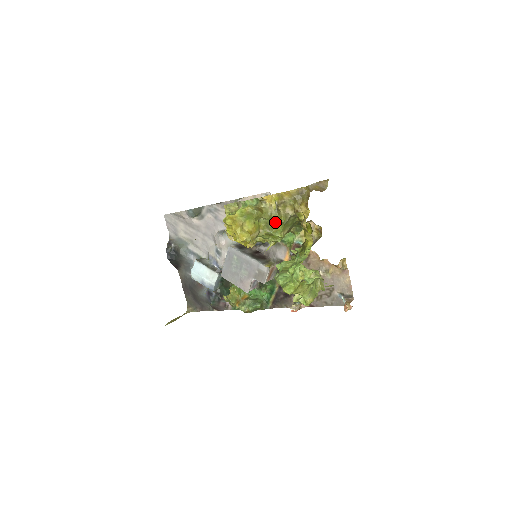
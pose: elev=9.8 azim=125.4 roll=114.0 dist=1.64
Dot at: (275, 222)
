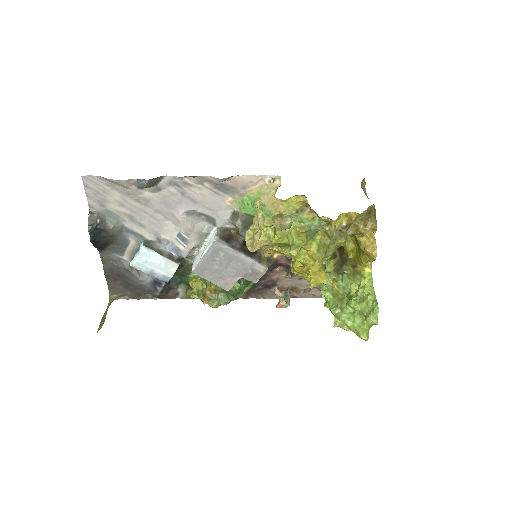
Dot at: (333, 244)
